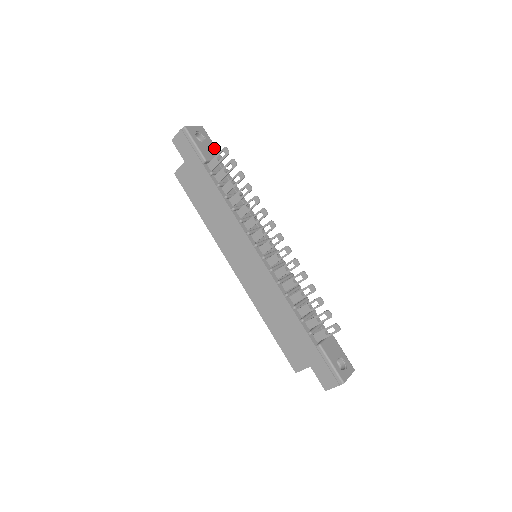
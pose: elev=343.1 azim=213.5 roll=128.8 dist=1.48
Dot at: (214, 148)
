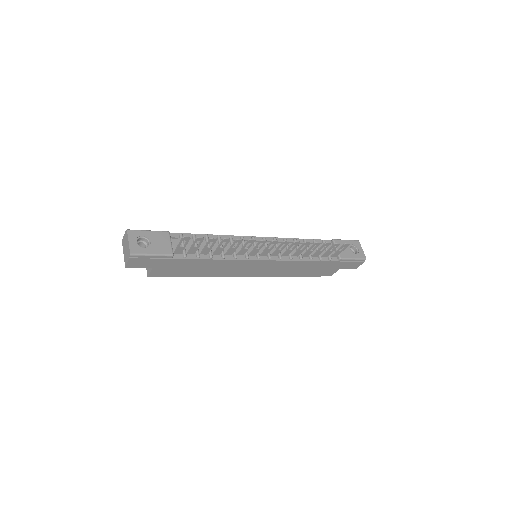
Dot at: (157, 234)
